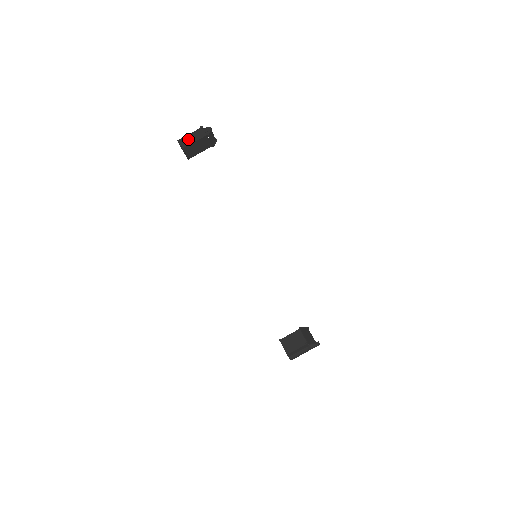
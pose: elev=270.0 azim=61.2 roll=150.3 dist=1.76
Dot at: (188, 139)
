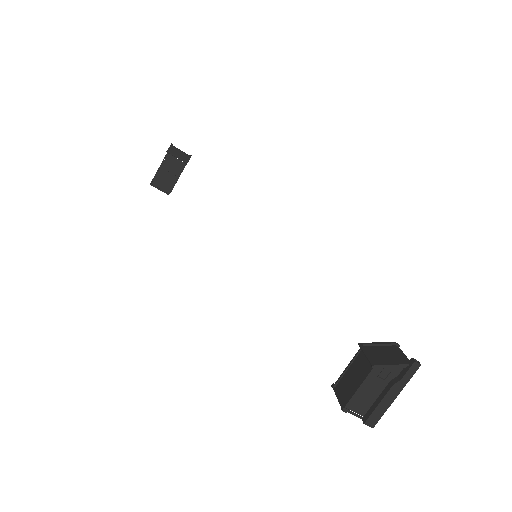
Dot at: occluded
